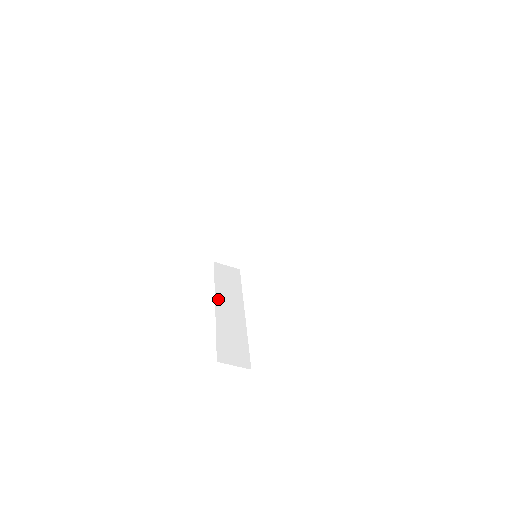
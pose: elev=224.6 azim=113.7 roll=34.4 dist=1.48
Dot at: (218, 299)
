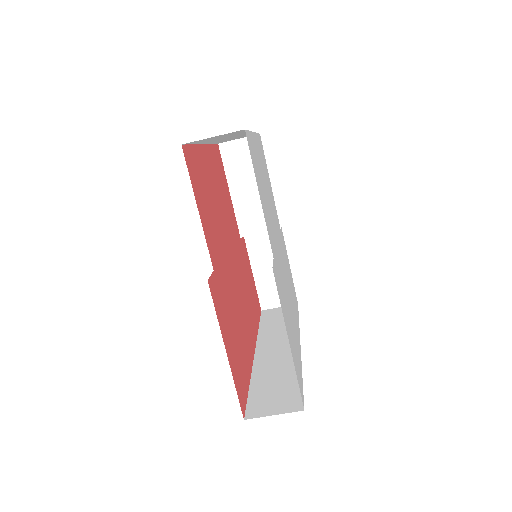
Dot at: (260, 345)
